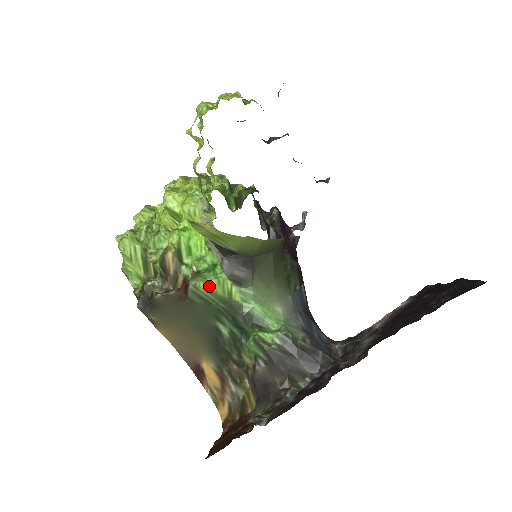
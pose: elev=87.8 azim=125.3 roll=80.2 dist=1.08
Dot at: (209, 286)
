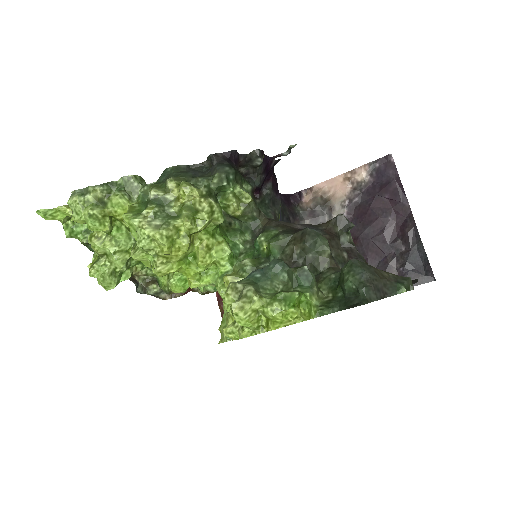
Dot at: occluded
